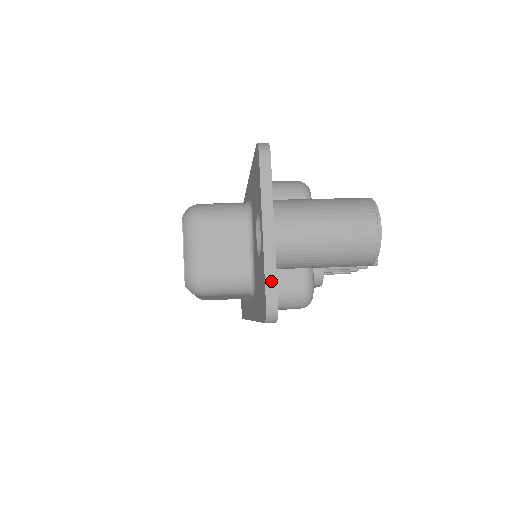
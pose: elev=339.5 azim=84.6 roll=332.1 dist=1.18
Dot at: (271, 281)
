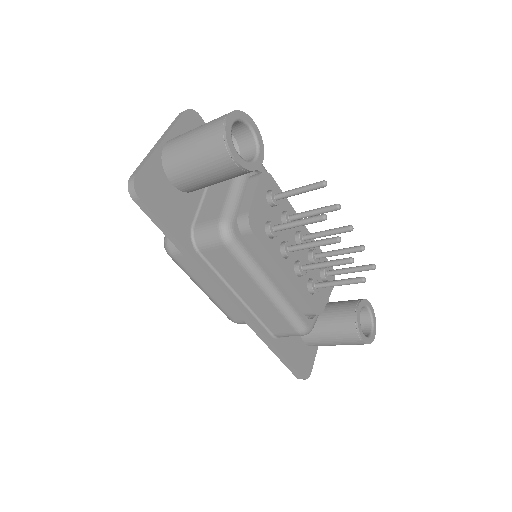
Dot at: (140, 166)
